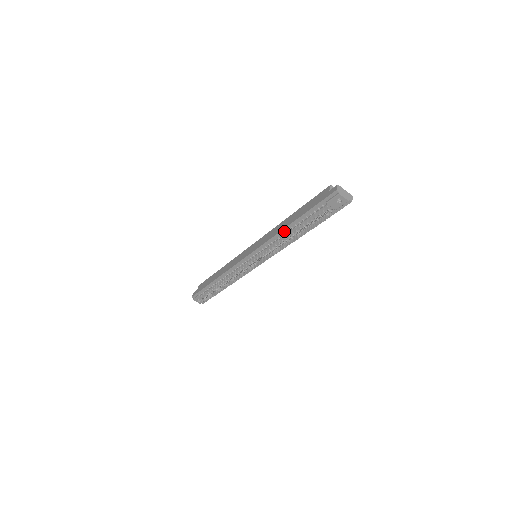
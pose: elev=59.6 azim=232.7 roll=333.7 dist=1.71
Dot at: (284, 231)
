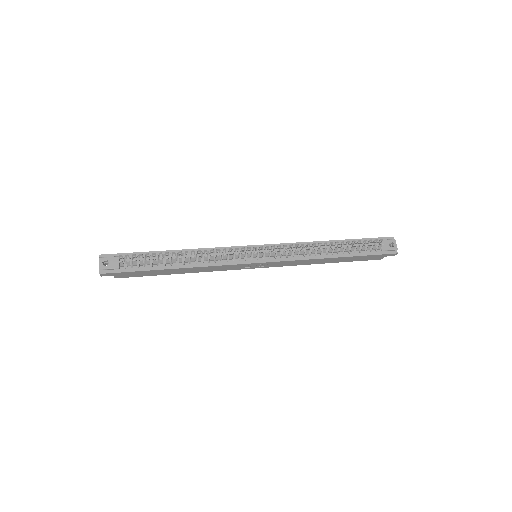
Dot at: occluded
